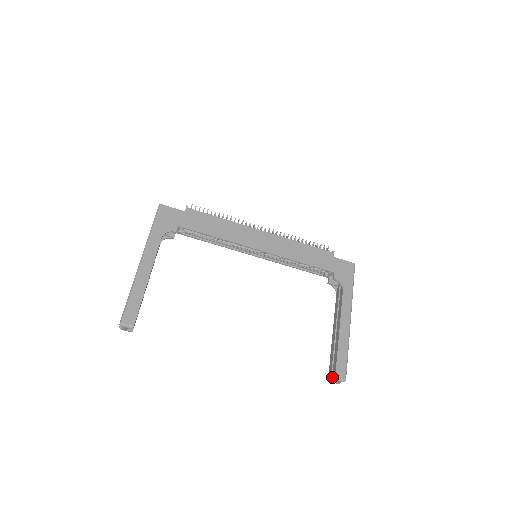
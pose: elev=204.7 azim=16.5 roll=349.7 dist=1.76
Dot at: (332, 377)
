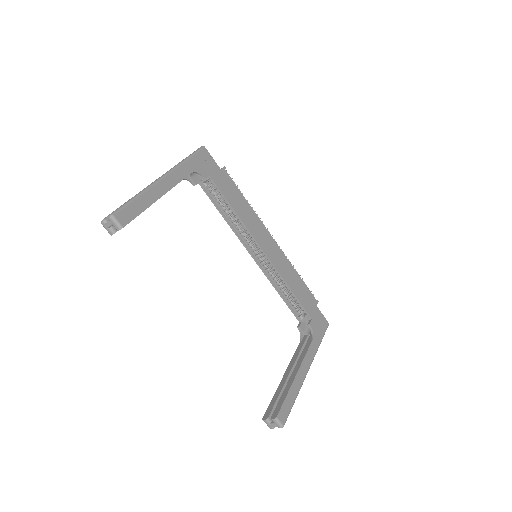
Dot at: (271, 416)
